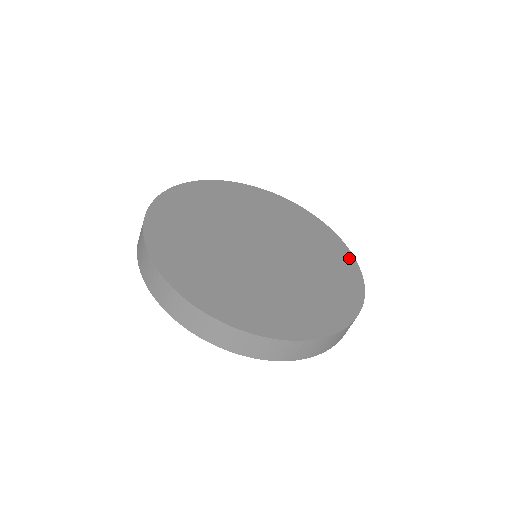
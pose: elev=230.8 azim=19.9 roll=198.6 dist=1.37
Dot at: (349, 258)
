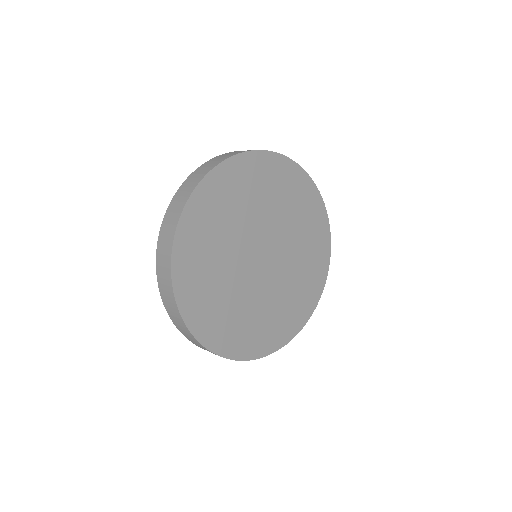
Dot at: (324, 274)
